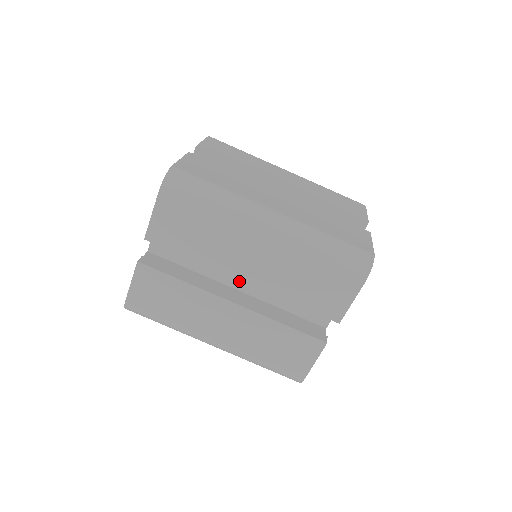
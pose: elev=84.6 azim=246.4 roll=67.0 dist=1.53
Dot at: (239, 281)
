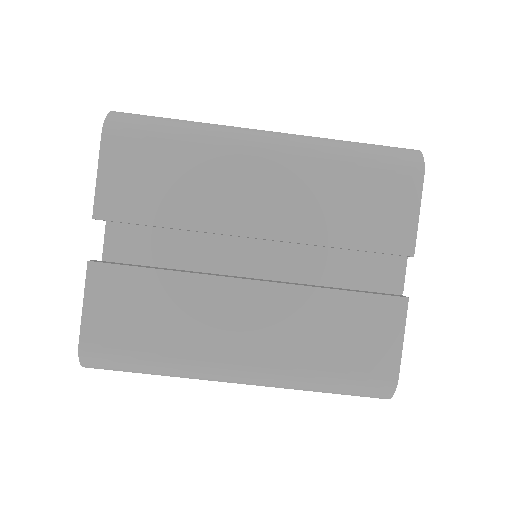
Dot at: (247, 265)
